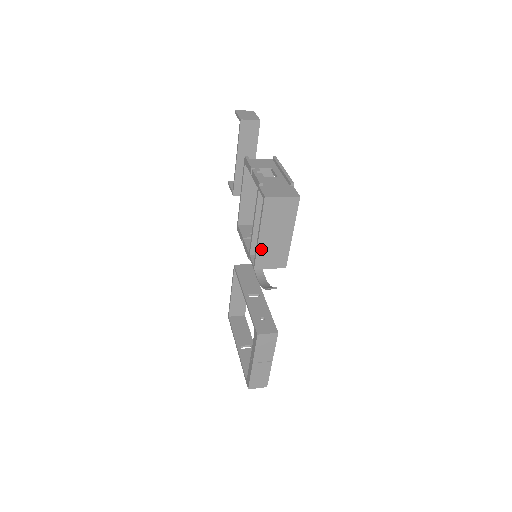
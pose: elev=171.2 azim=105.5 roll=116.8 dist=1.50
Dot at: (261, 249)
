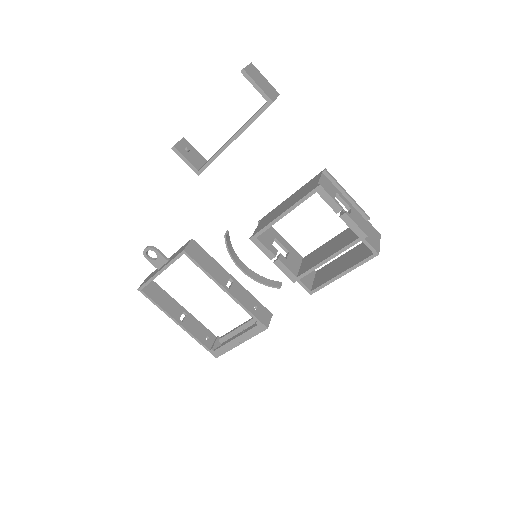
Dot at: (330, 281)
